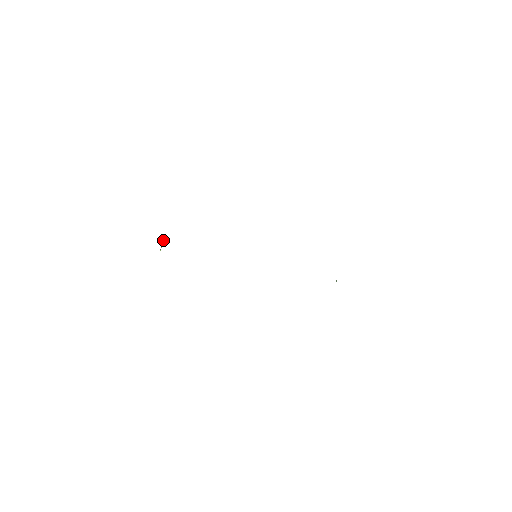
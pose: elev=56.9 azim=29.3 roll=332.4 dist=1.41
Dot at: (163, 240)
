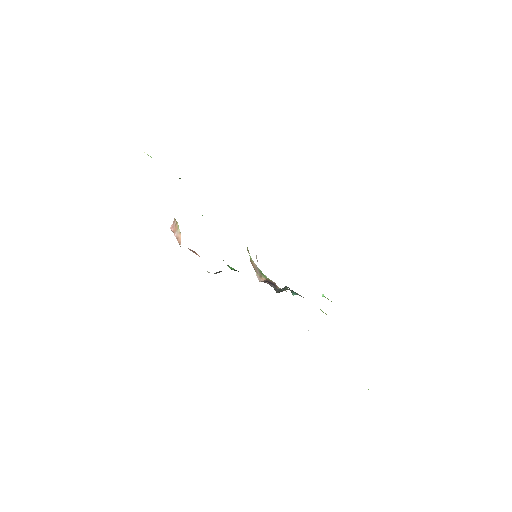
Dot at: (171, 227)
